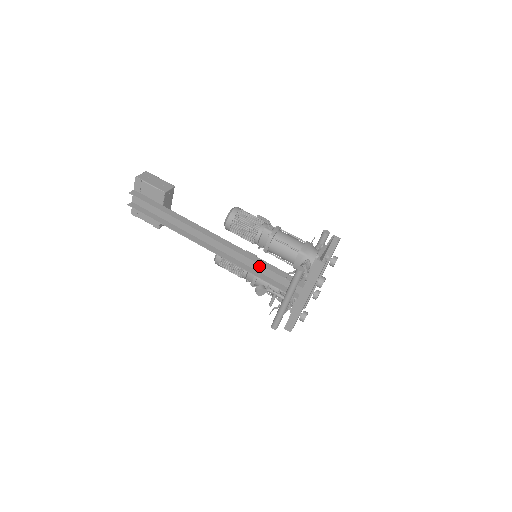
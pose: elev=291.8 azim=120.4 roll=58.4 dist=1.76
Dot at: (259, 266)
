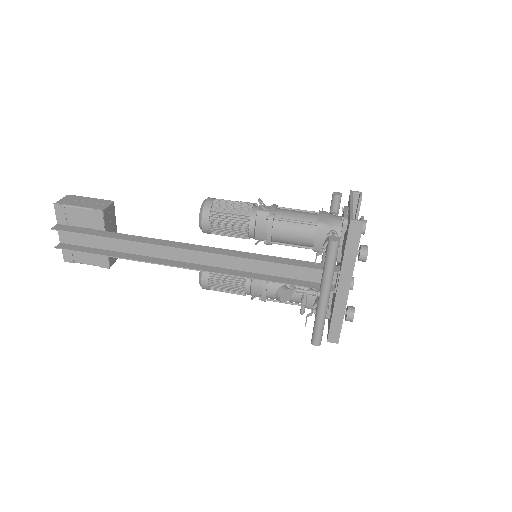
Dot at: (266, 266)
